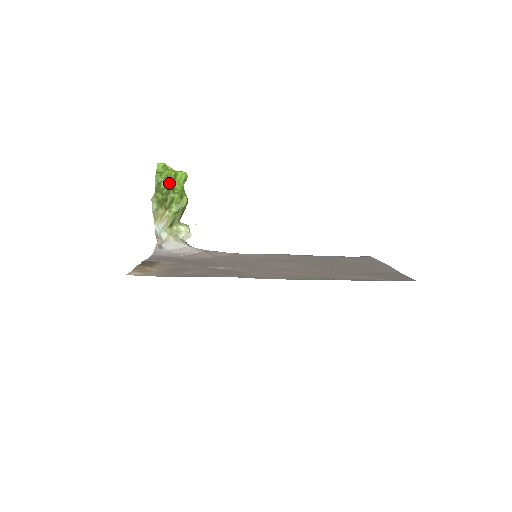
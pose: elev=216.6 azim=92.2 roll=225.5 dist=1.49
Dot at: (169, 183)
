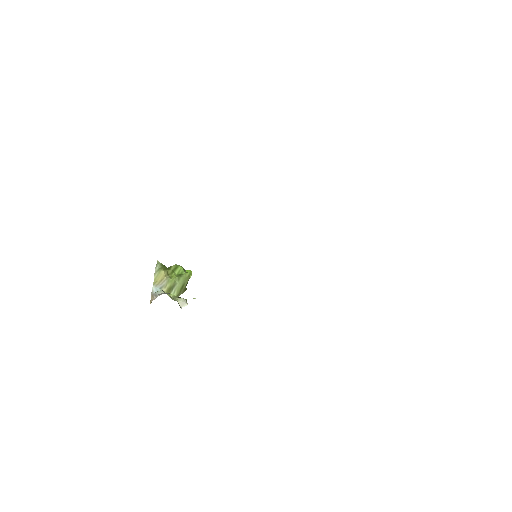
Dot at: occluded
